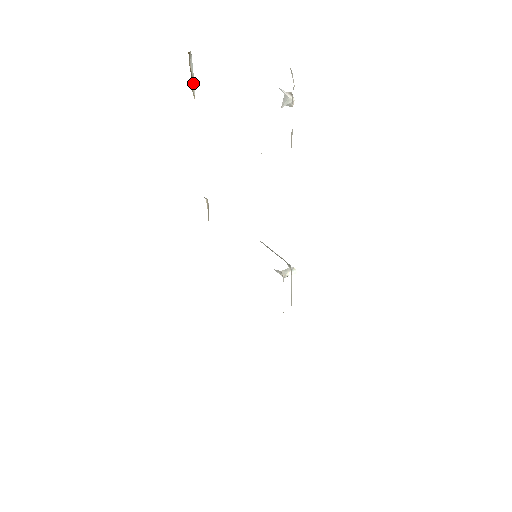
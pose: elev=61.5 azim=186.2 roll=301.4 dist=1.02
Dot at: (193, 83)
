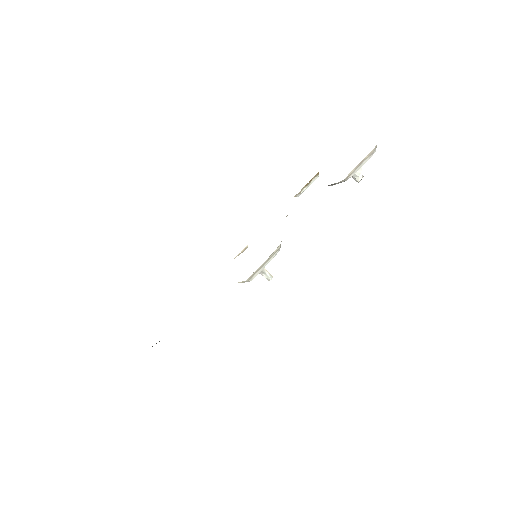
Dot at: (306, 188)
